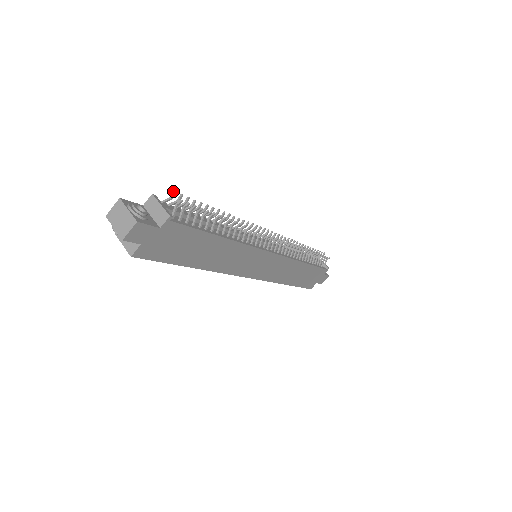
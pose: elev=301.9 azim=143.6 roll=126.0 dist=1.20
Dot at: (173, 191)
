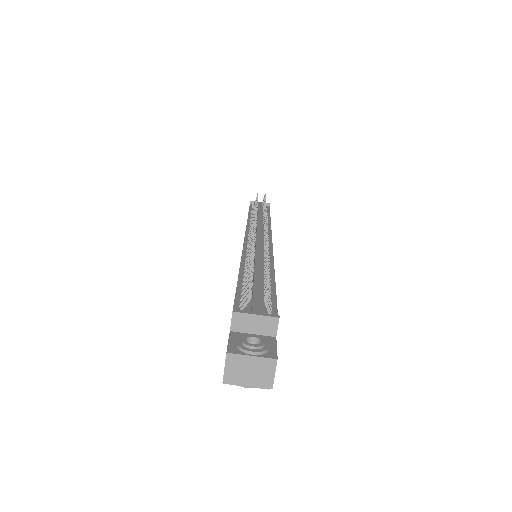
Dot at: (248, 289)
